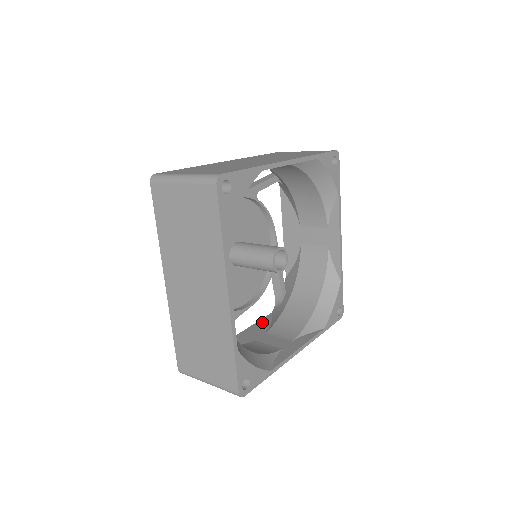
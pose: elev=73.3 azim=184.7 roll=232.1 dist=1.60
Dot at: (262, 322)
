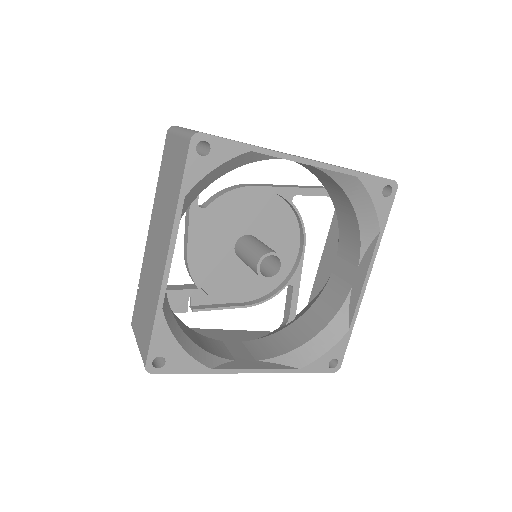
Dot at: (332, 231)
